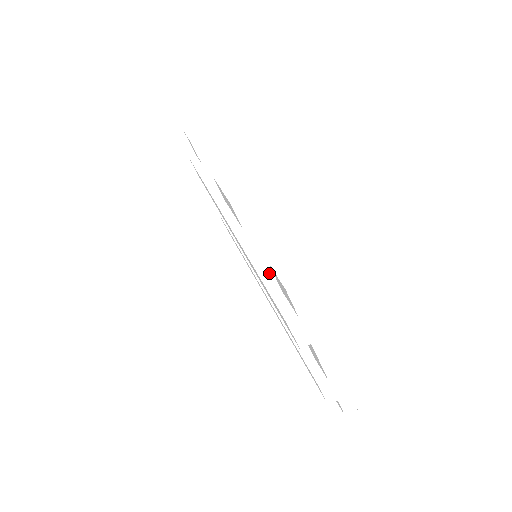
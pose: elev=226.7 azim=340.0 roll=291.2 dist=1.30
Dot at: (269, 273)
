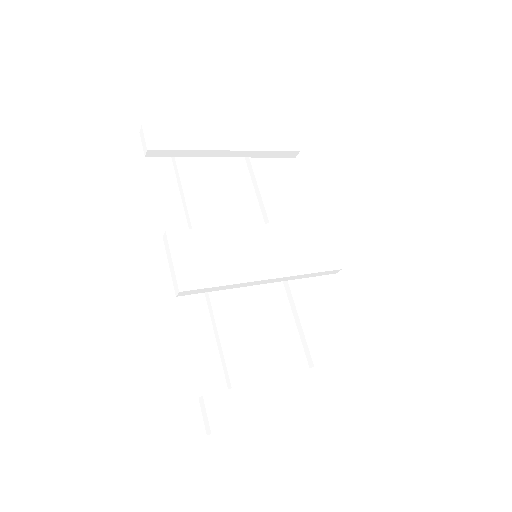
Dot at: (224, 362)
